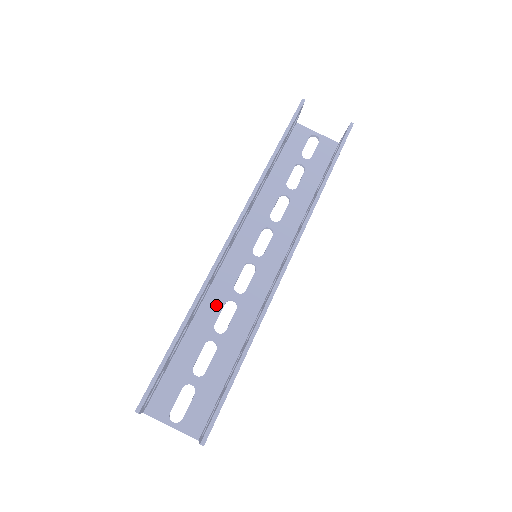
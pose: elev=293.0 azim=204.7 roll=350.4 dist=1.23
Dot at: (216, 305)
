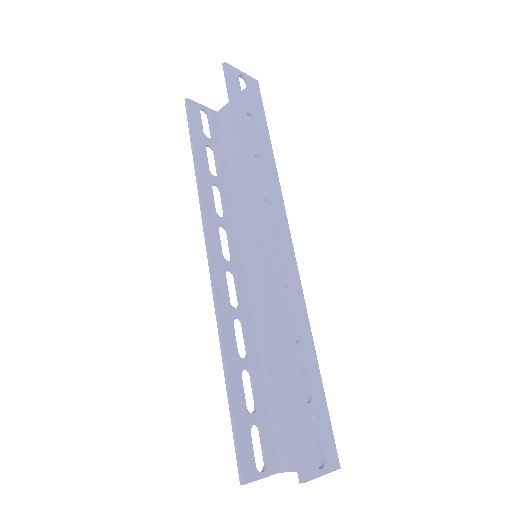
Dot at: (266, 327)
